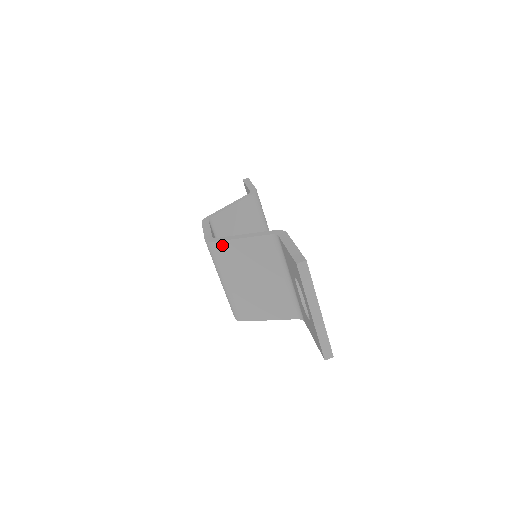
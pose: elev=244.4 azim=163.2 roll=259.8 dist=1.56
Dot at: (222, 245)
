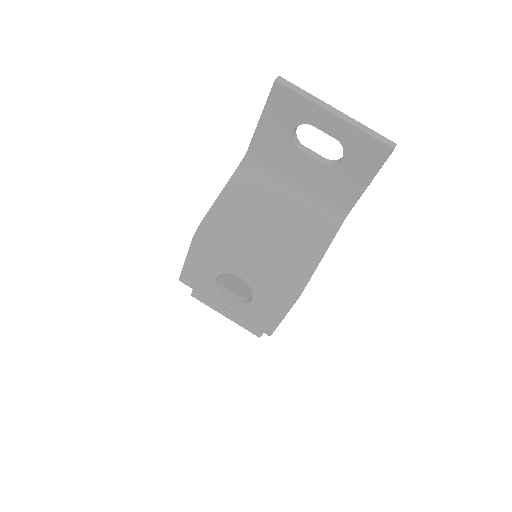
Dot at: (211, 217)
